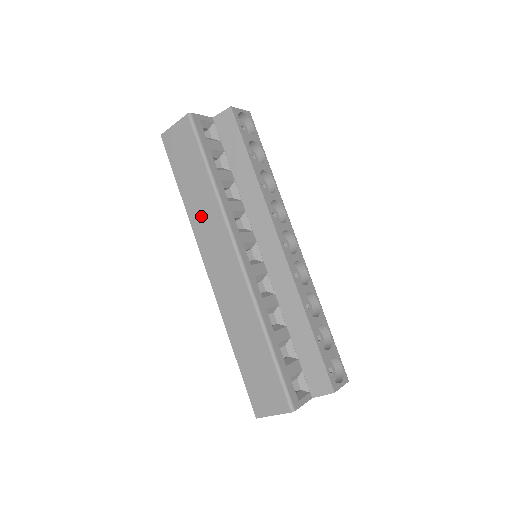
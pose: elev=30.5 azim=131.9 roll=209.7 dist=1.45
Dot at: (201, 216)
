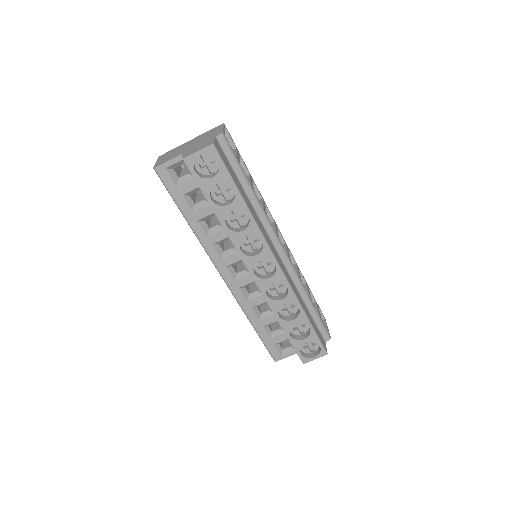
Dot at: occluded
